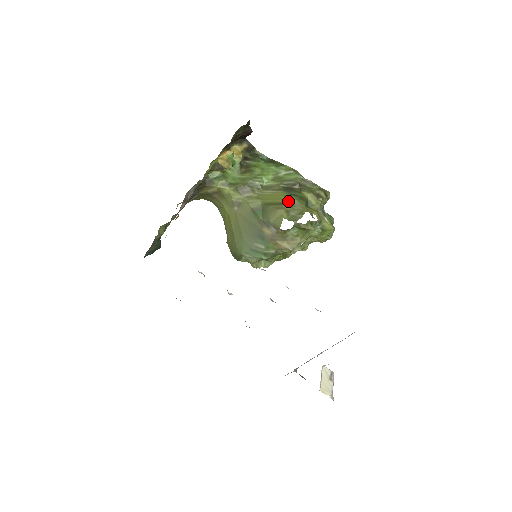
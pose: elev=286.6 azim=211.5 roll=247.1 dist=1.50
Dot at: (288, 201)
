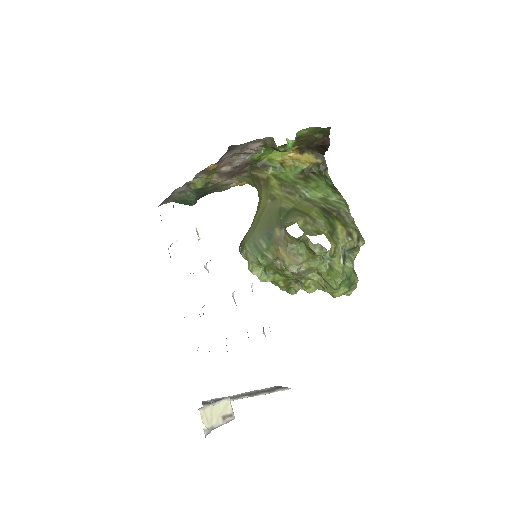
Dot at: (315, 217)
